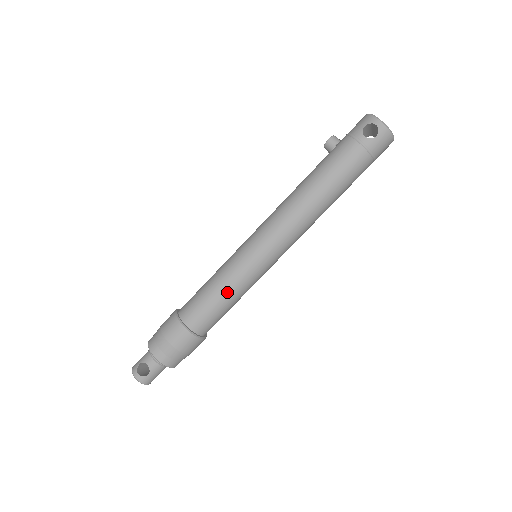
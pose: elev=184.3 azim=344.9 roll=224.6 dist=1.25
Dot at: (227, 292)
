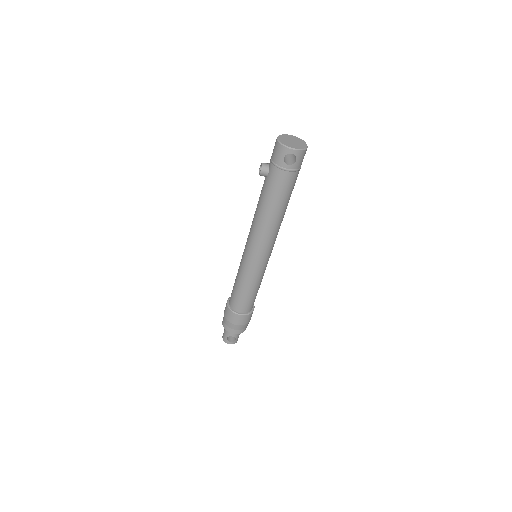
Dot at: (254, 287)
